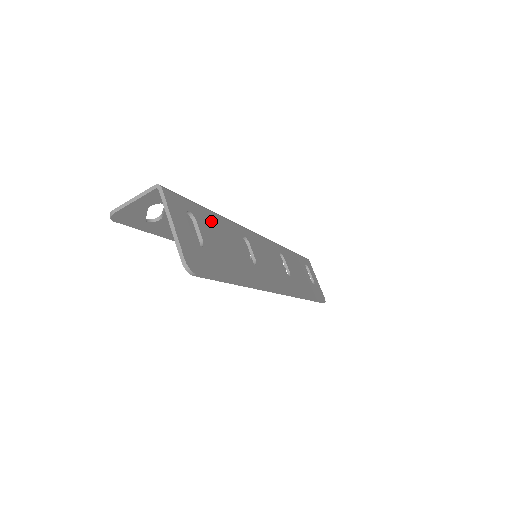
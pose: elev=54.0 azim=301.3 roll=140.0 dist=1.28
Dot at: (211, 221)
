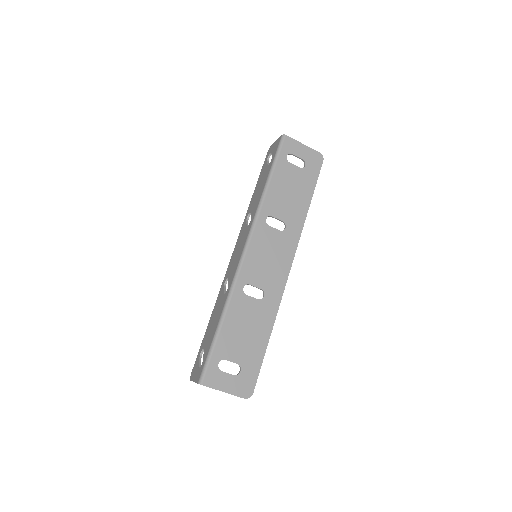
Dot at: (227, 336)
